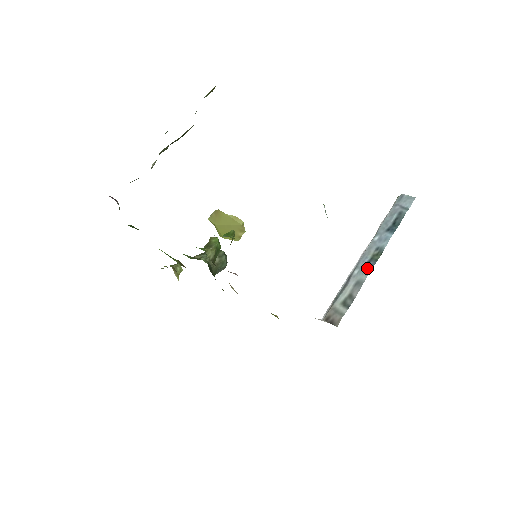
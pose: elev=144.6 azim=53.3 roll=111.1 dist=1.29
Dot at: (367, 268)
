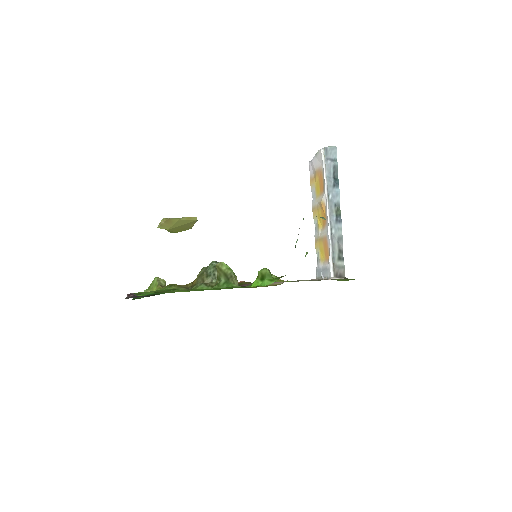
Dot at: (339, 225)
